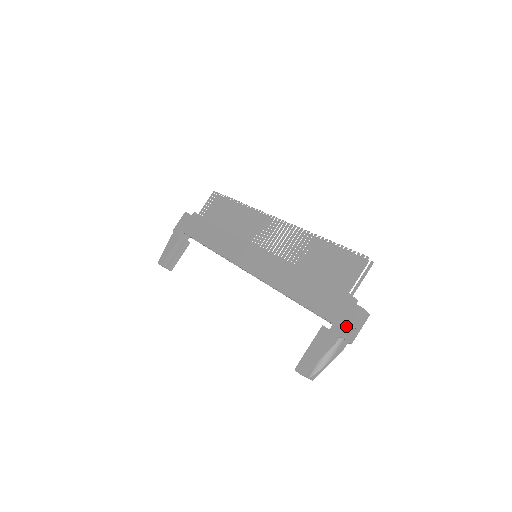
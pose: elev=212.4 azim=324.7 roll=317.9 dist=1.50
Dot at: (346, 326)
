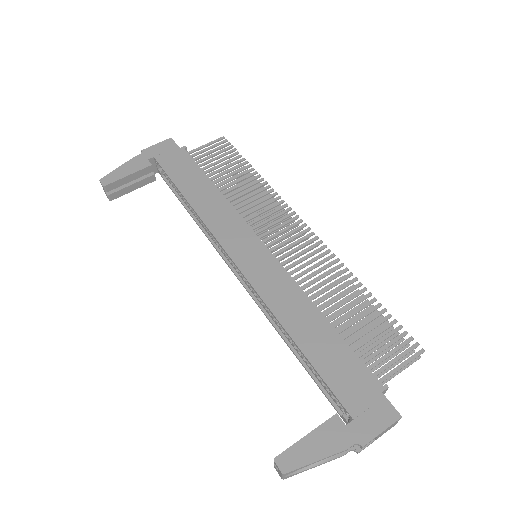
Dot at: (373, 434)
